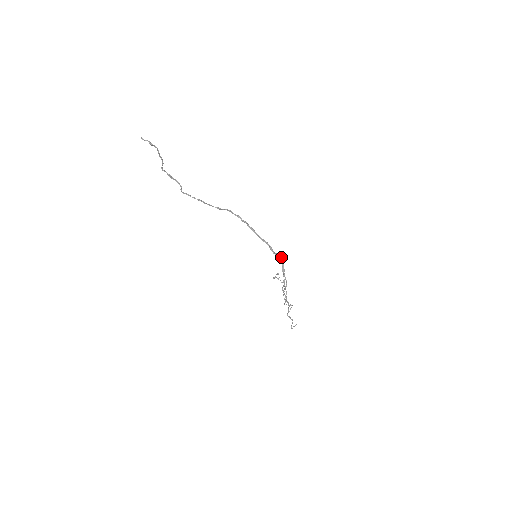
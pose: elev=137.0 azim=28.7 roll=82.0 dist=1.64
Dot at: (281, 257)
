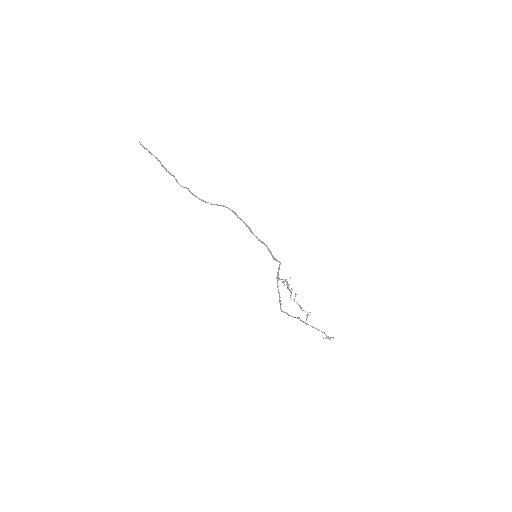
Dot at: (280, 263)
